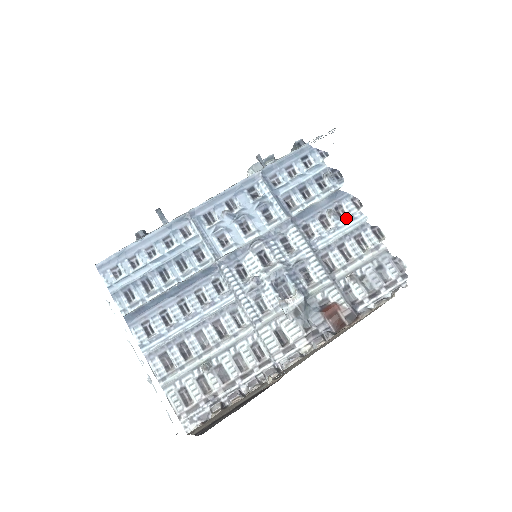
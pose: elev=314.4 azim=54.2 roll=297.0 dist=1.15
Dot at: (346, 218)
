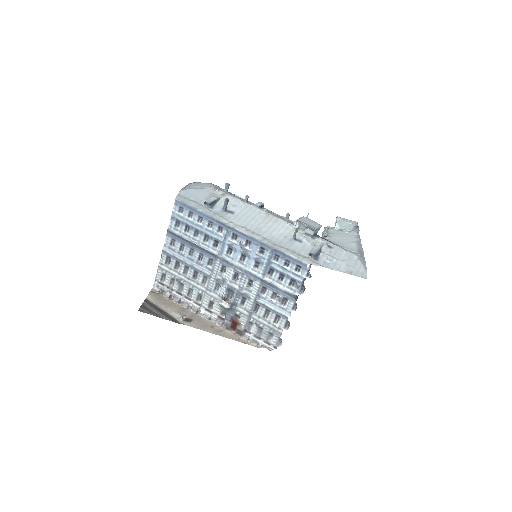
Dot at: (283, 306)
